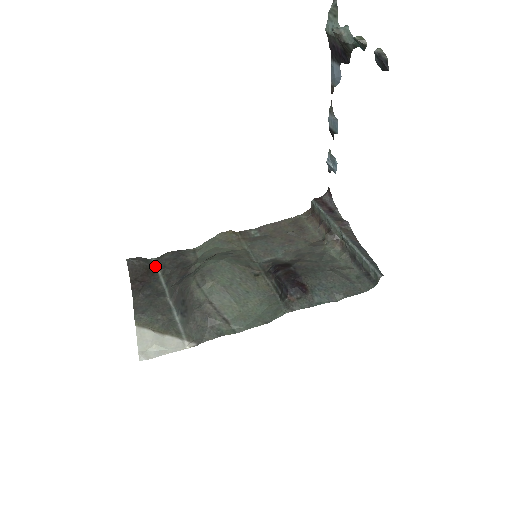
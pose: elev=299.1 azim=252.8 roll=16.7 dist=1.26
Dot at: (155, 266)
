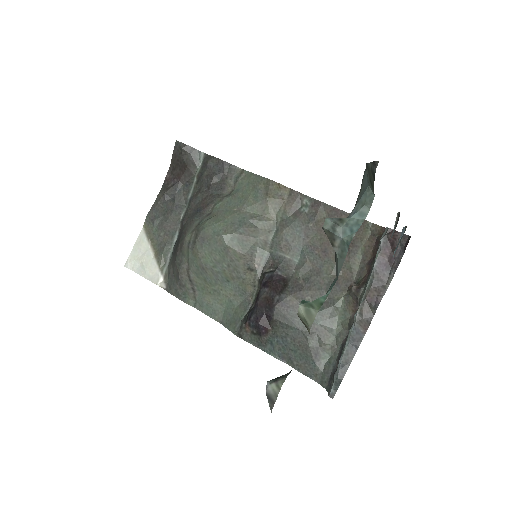
Dot at: (198, 165)
